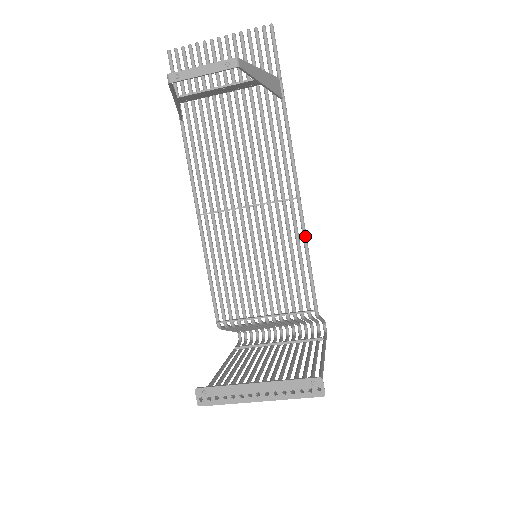
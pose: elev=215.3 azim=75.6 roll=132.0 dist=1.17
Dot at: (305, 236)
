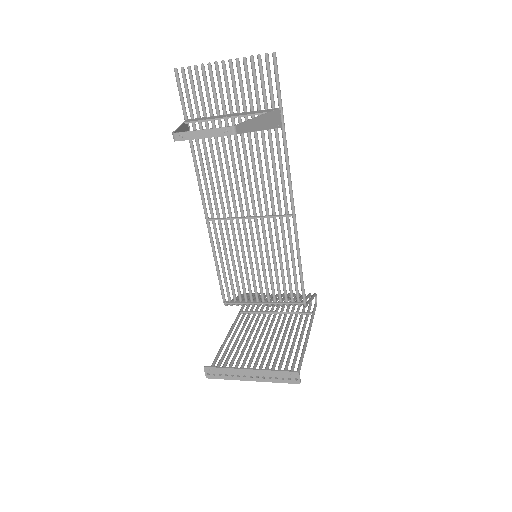
Dot at: (298, 246)
